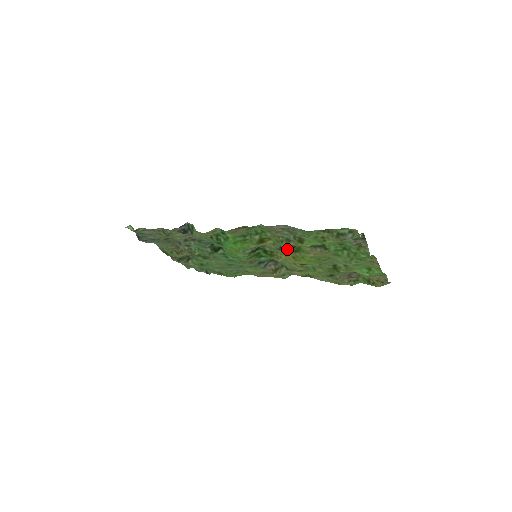
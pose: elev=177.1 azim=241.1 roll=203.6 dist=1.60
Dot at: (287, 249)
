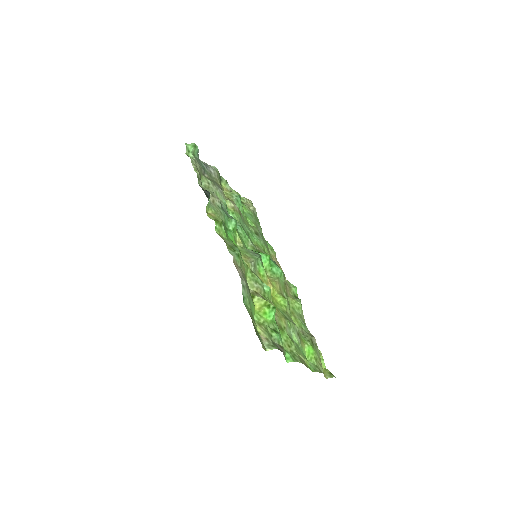
Dot at: occluded
